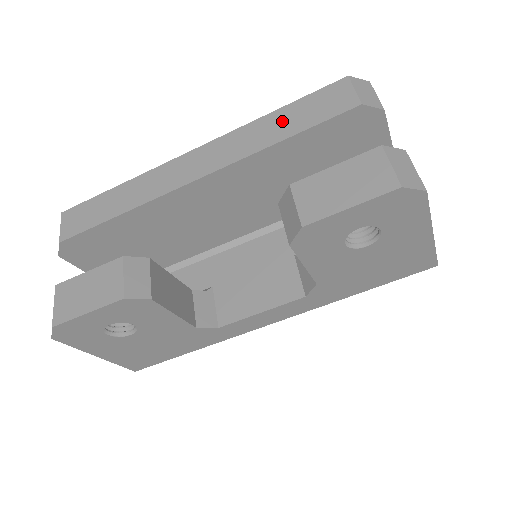
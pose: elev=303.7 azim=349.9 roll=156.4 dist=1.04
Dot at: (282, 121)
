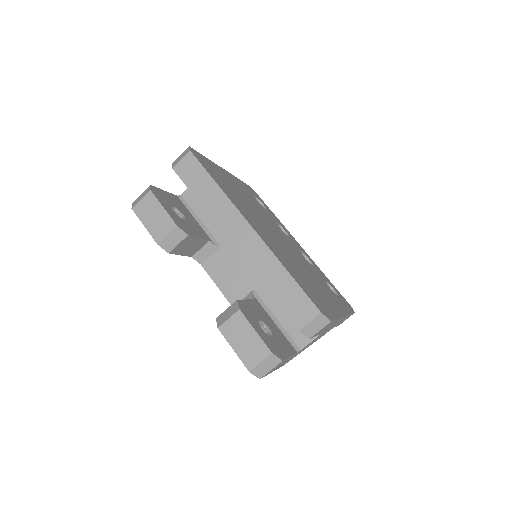
Dot at: (281, 282)
